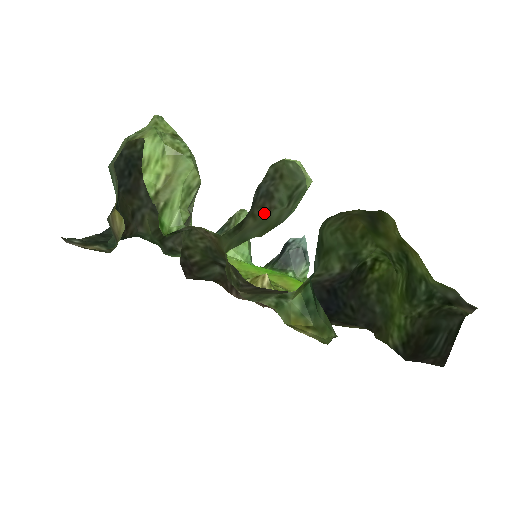
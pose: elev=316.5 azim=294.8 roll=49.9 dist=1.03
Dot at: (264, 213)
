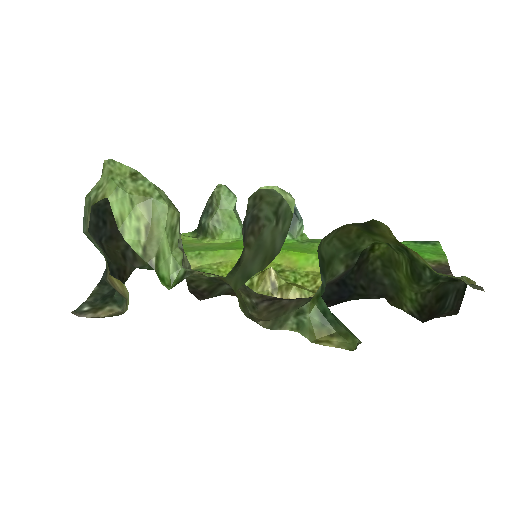
Dot at: (255, 236)
